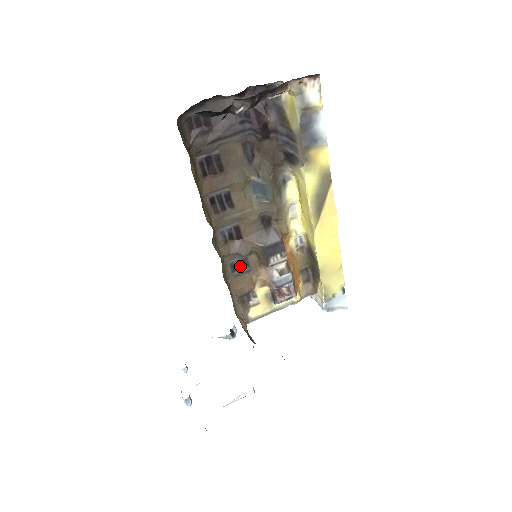
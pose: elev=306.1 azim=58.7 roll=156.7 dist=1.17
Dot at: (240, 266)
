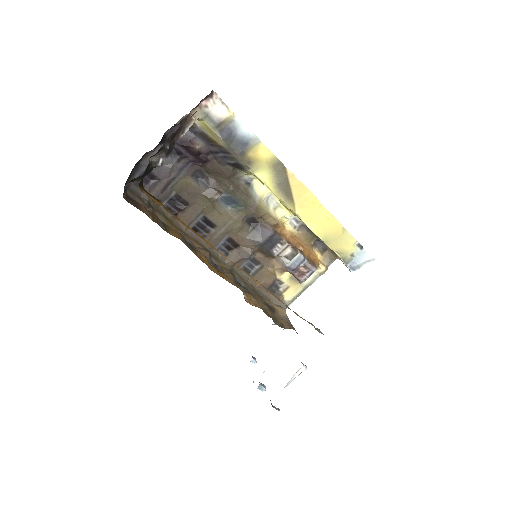
Dot at: (252, 266)
